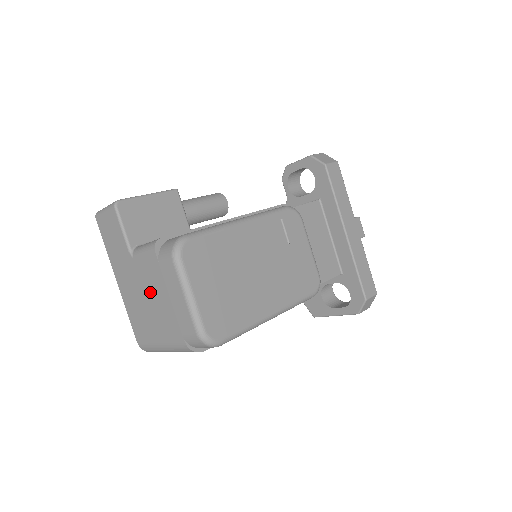
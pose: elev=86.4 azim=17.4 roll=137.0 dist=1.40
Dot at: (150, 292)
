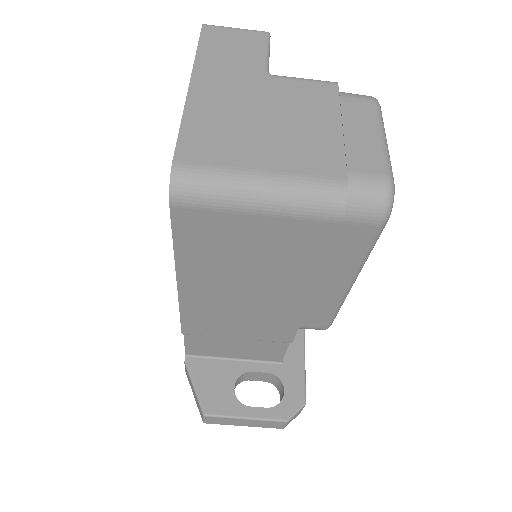
Dot at: (289, 113)
